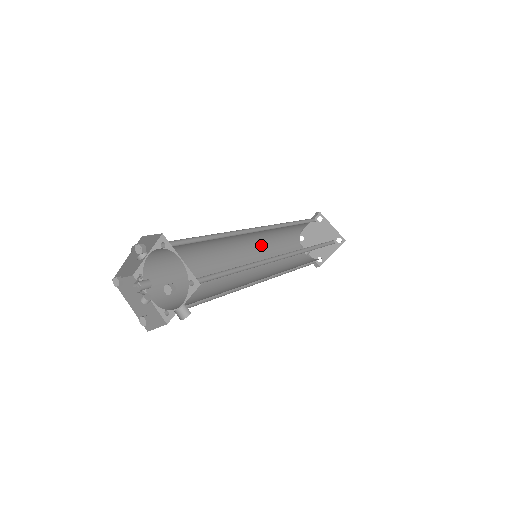
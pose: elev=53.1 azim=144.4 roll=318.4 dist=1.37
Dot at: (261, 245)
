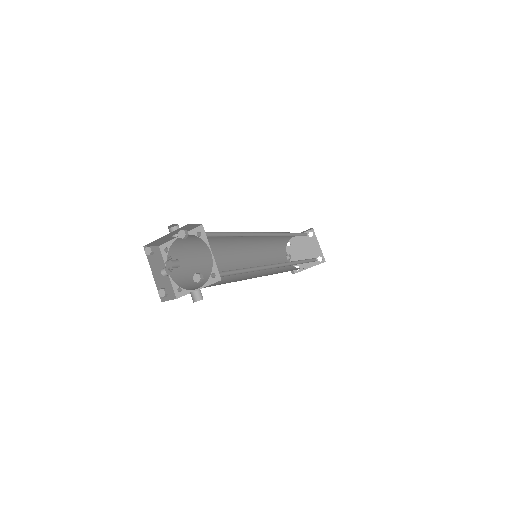
Dot at: (259, 243)
